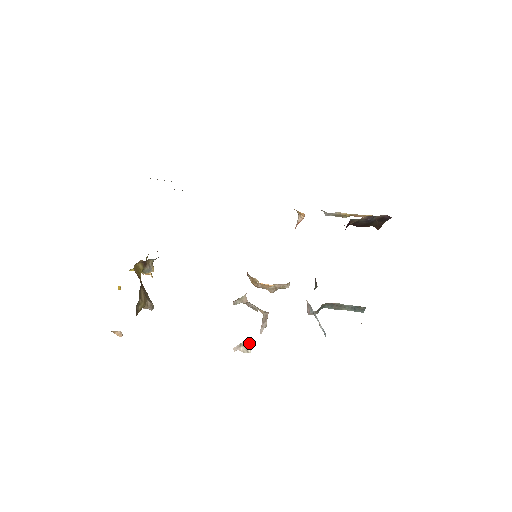
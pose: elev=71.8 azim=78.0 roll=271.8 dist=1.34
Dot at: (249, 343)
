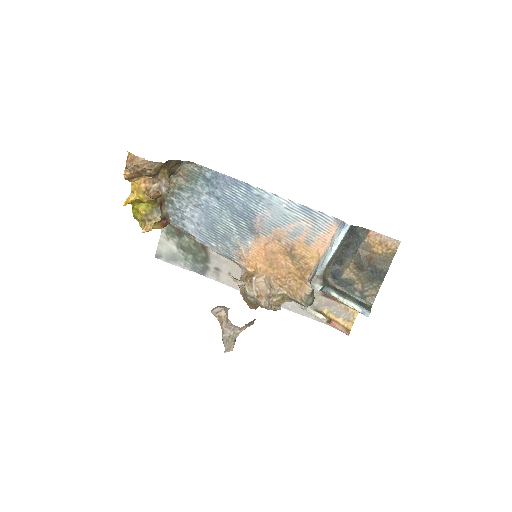
Dot at: occluded
